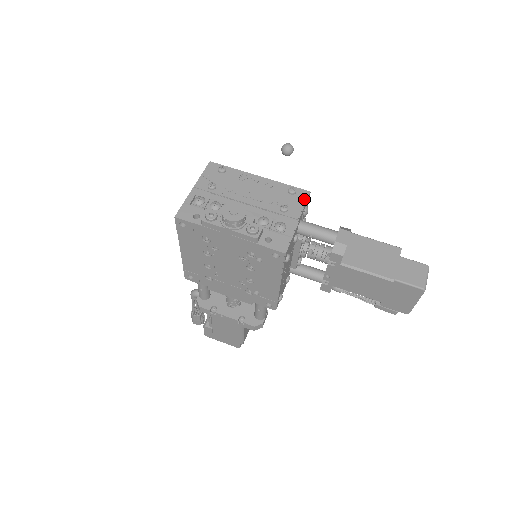
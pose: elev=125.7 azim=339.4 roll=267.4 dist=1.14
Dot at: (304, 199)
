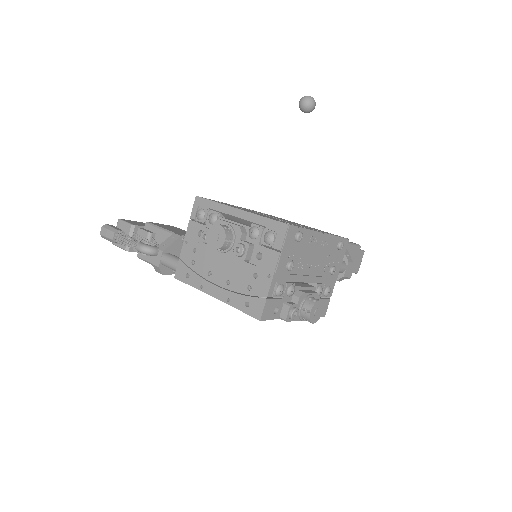
Dot at: occluded
